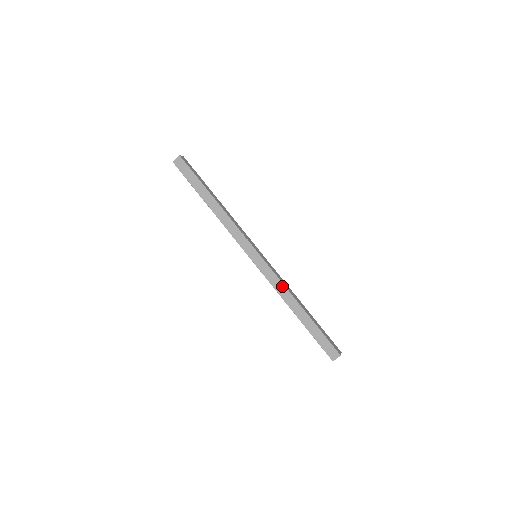
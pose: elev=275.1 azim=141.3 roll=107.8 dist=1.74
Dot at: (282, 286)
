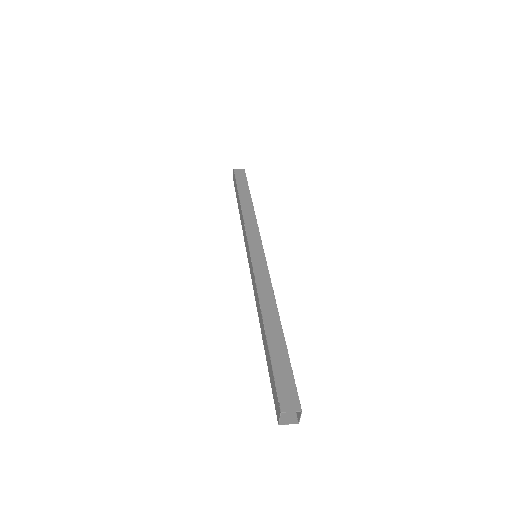
Dot at: (269, 287)
